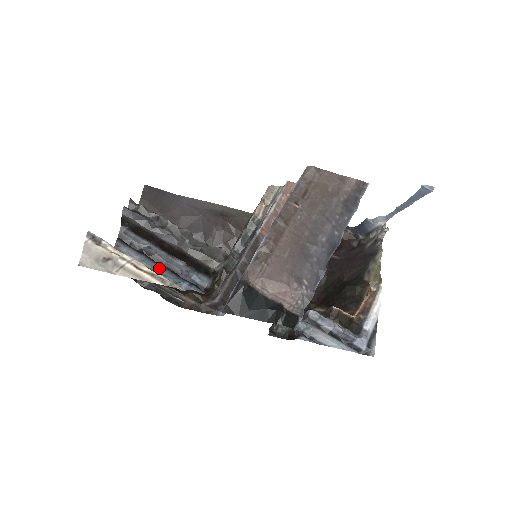
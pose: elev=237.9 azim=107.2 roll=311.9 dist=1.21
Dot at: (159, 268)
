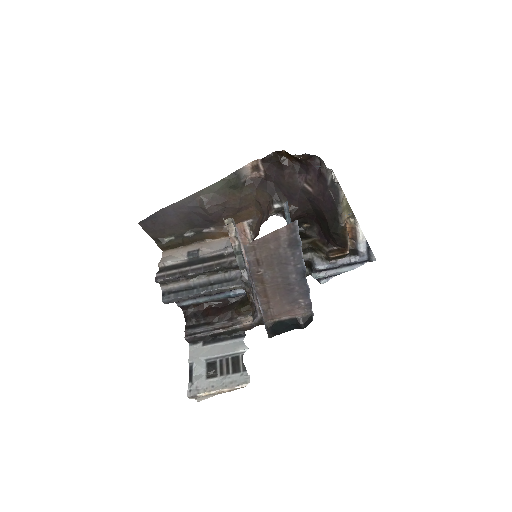
Dot at: (210, 298)
